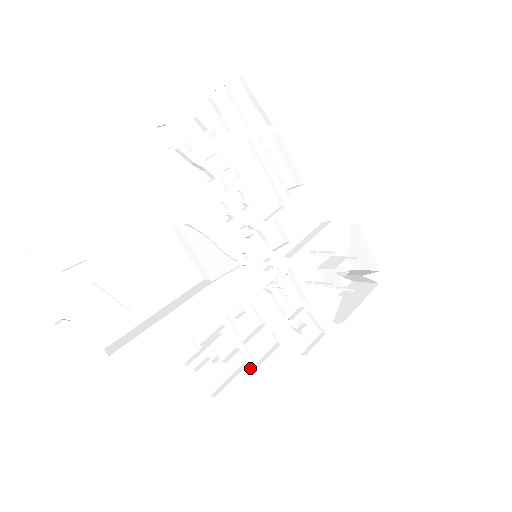
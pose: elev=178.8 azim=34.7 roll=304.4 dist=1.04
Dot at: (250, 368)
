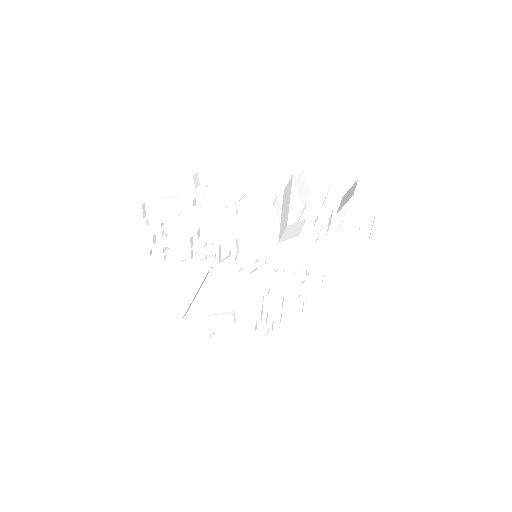
Dot at: (306, 316)
